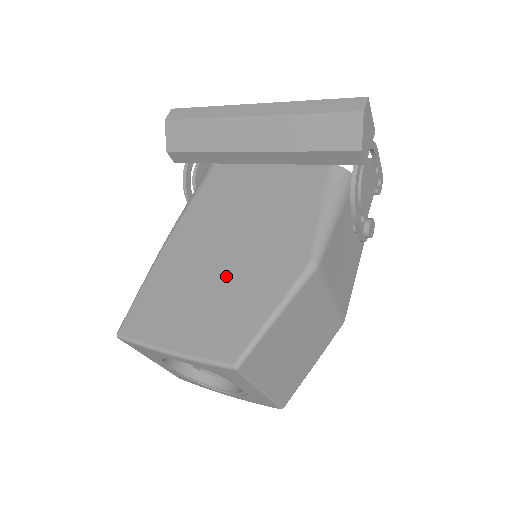
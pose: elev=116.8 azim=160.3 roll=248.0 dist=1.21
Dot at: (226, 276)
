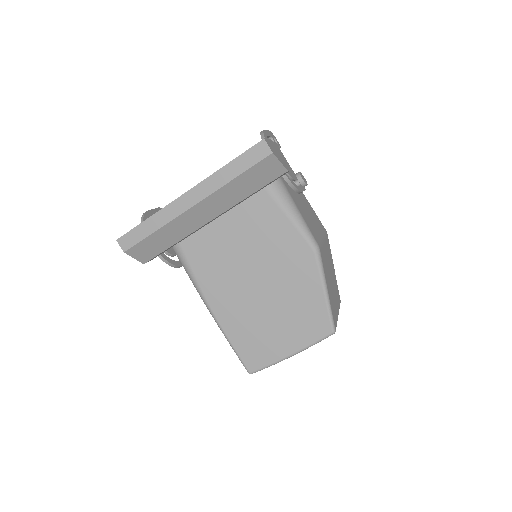
Dot at: (274, 296)
